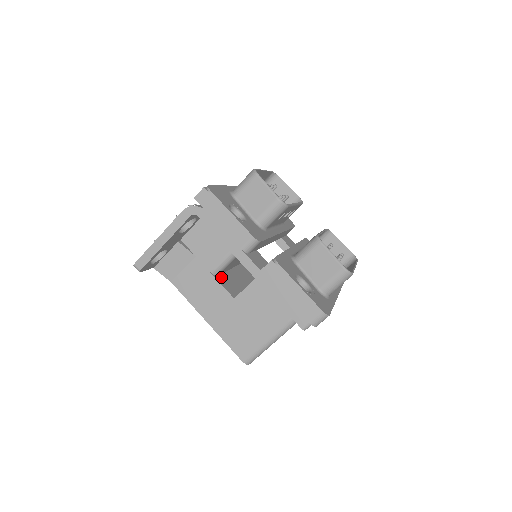
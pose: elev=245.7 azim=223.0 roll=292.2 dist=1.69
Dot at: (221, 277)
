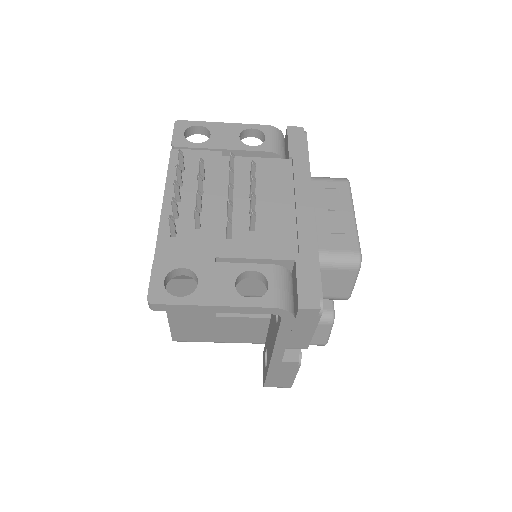
Dot at: occluded
